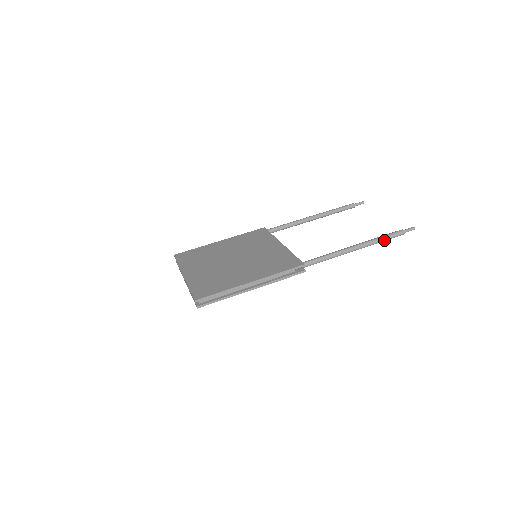
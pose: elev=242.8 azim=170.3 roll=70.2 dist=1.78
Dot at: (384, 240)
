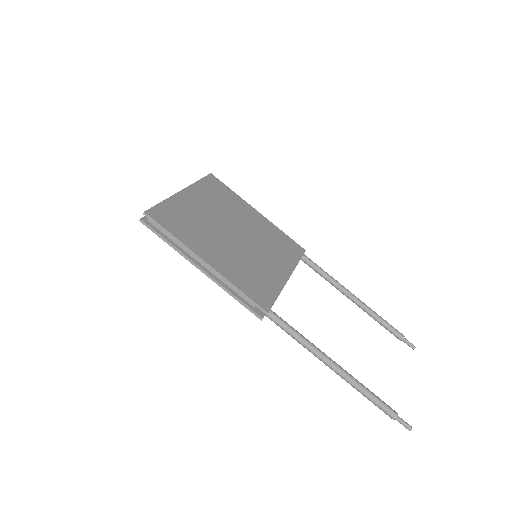
Dot at: (367, 397)
